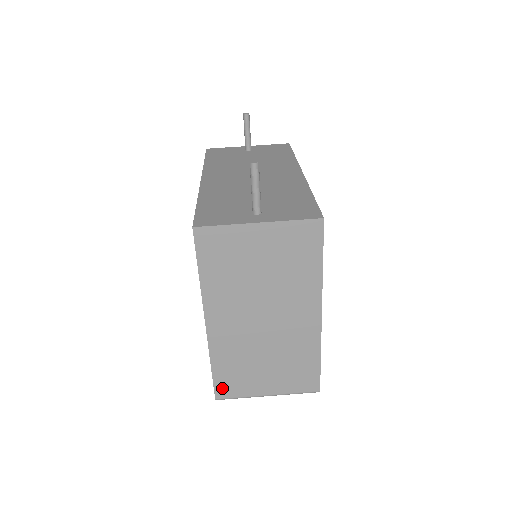
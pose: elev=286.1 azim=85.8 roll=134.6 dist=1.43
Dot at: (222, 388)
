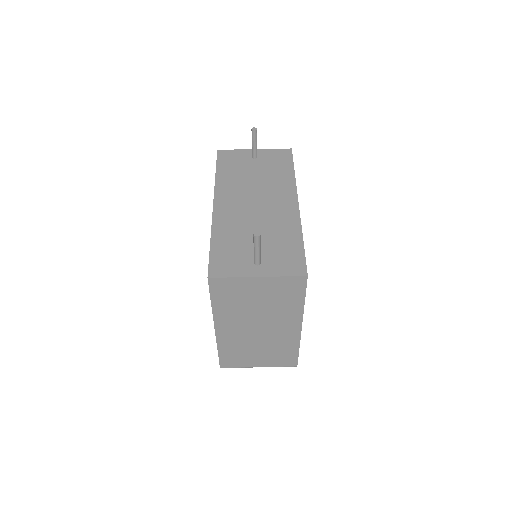
Dot at: (225, 362)
